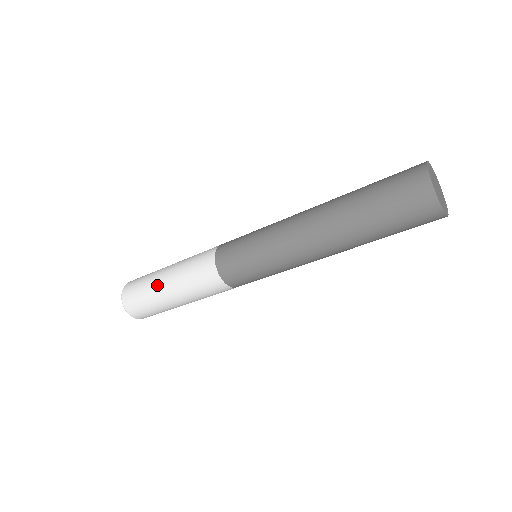
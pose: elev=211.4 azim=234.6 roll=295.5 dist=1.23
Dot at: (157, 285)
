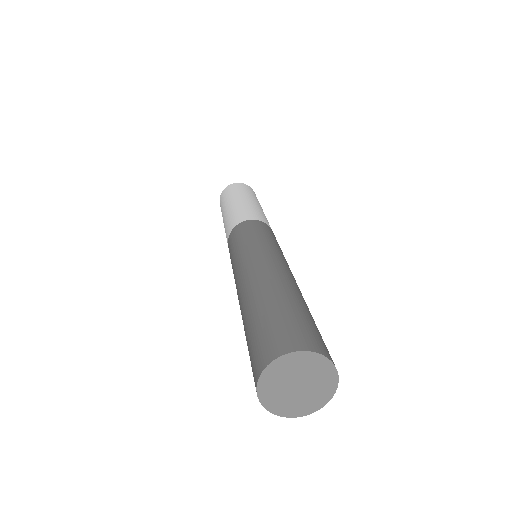
Dot at: occluded
